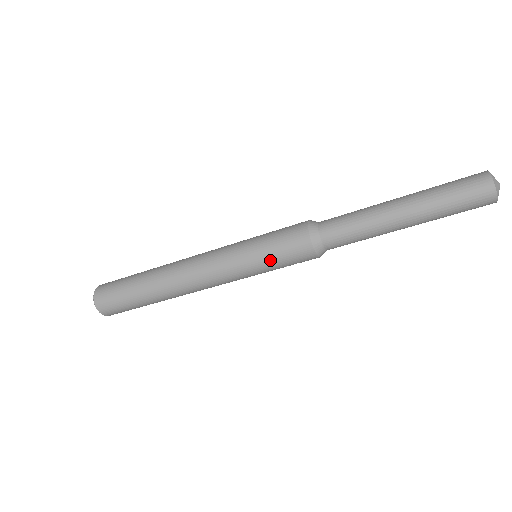
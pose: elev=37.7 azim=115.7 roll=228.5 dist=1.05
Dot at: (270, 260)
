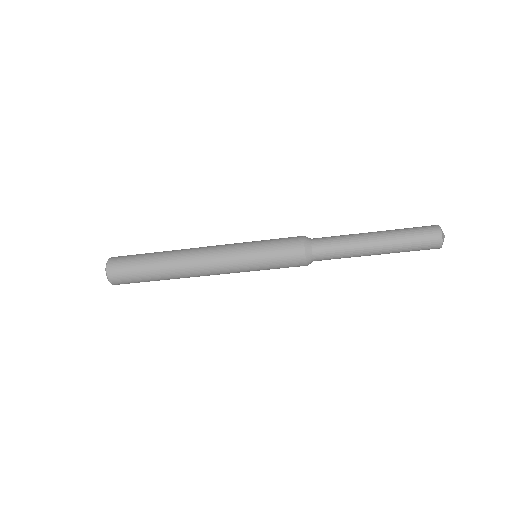
Dot at: (270, 263)
